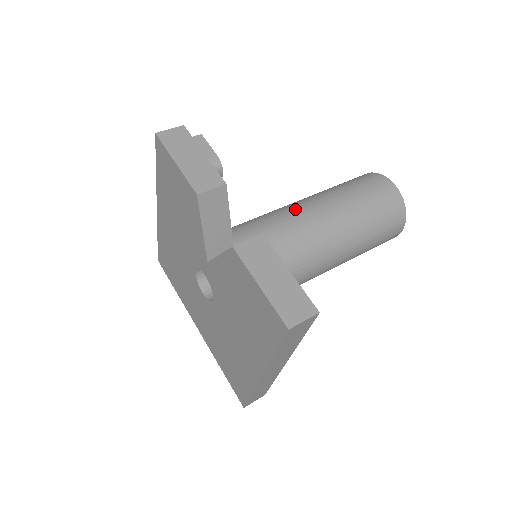
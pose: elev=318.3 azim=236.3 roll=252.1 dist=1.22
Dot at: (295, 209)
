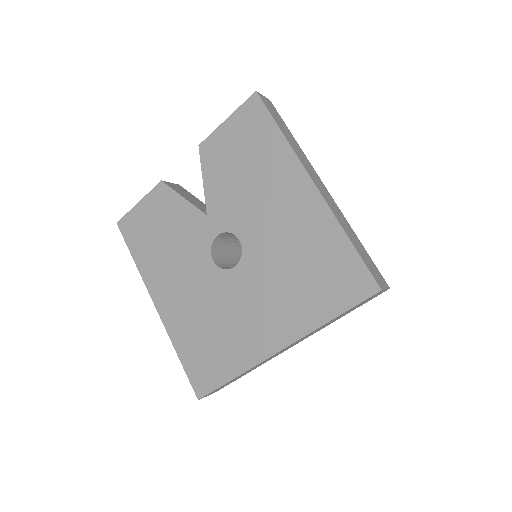
Dot at: occluded
